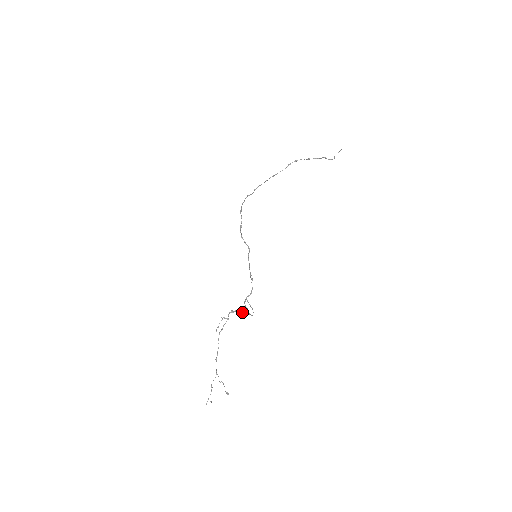
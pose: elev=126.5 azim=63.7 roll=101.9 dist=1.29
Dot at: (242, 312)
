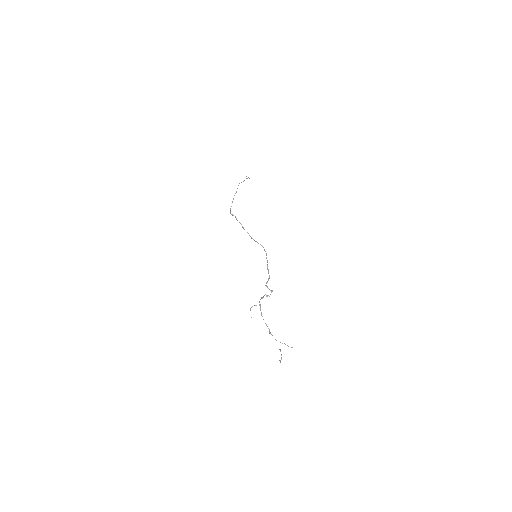
Dot at: (267, 295)
